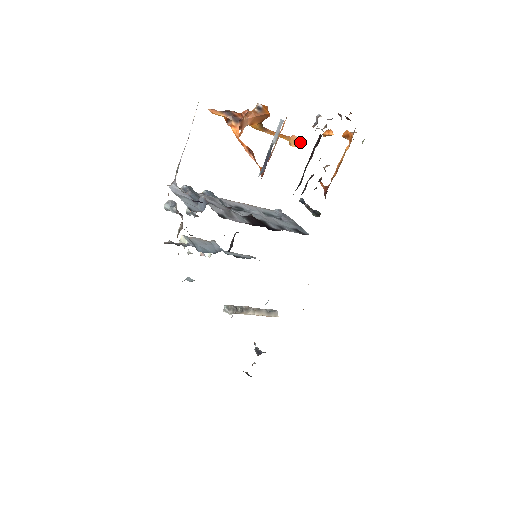
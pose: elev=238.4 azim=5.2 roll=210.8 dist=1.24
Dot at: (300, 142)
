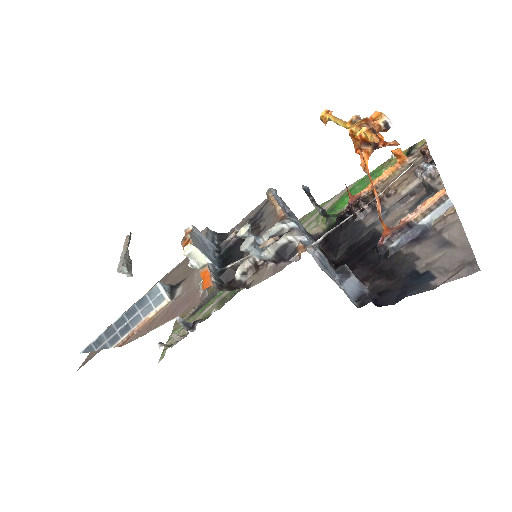
Dot at: occluded
